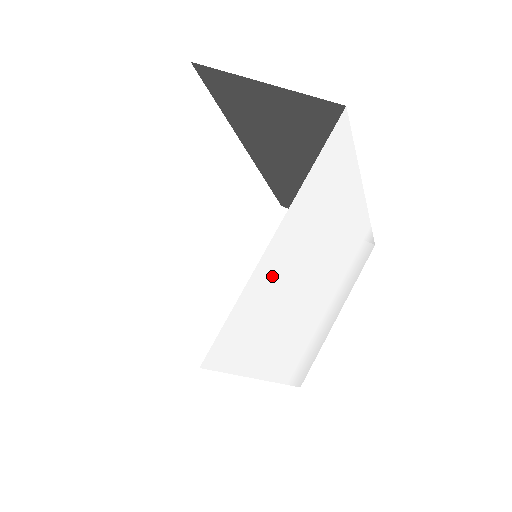
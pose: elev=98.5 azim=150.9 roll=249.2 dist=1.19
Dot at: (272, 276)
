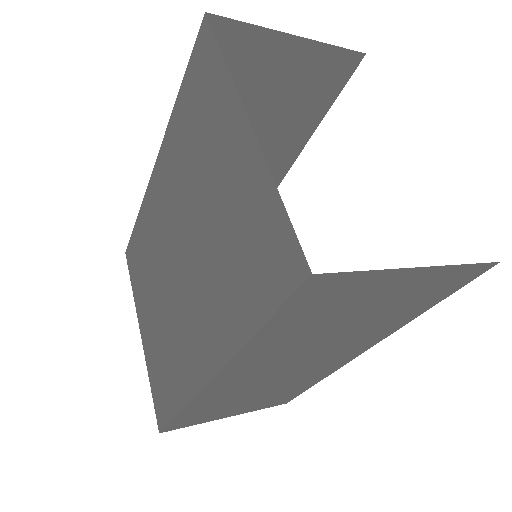
Dot at: occluded
